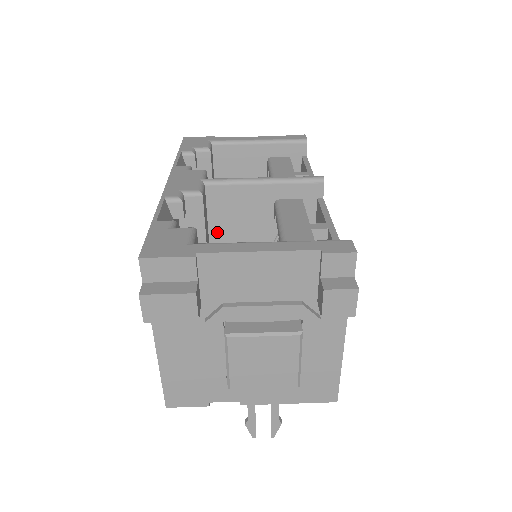
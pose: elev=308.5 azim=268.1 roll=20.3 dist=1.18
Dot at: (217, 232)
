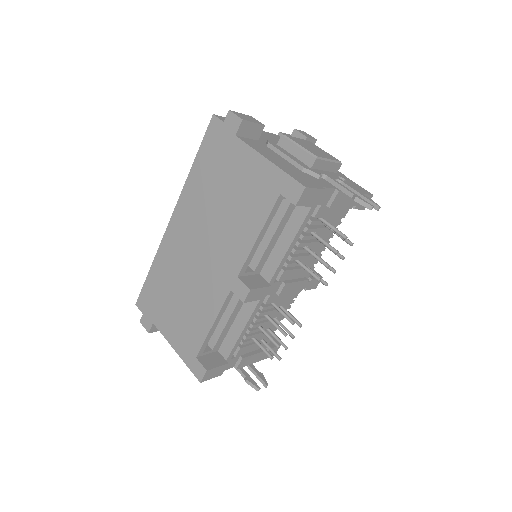
Dot at: occluded
